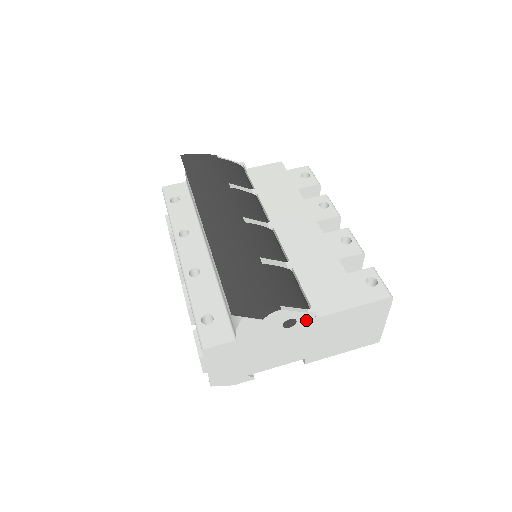
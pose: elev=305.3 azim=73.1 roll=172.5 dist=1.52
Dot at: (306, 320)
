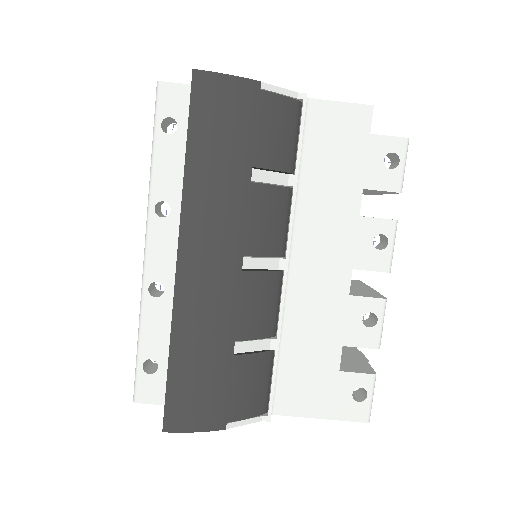
Dot at: occluded
